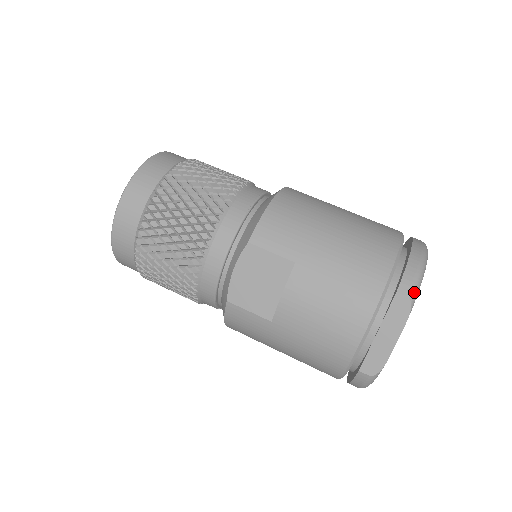
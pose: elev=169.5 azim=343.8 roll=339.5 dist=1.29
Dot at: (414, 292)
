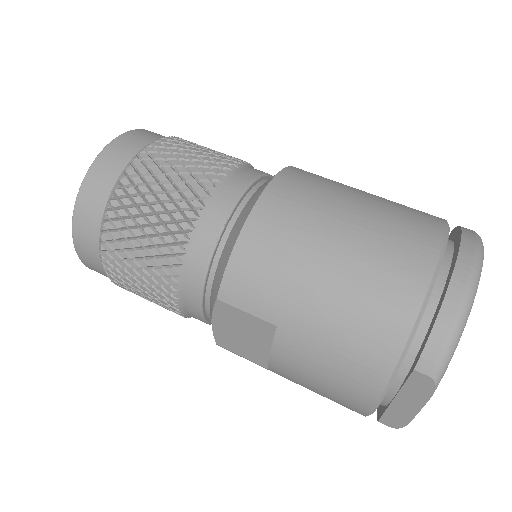
Dot at: (440, 369)
